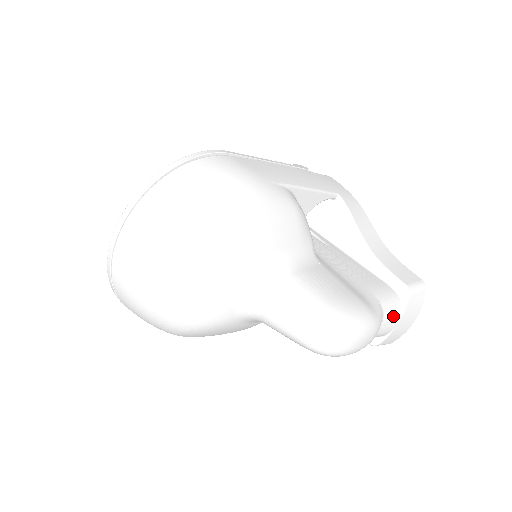
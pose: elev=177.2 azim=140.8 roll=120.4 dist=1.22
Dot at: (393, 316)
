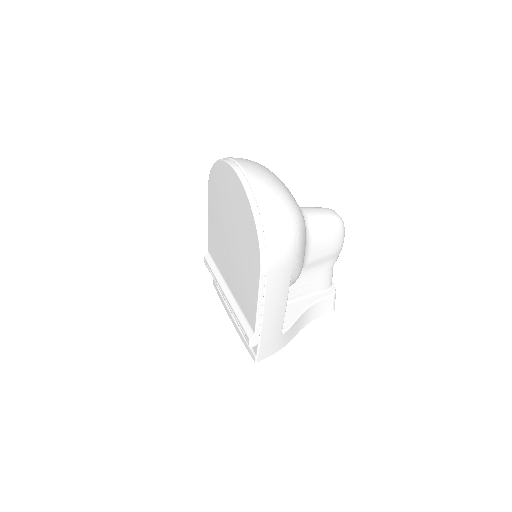
Dot at: occluded
